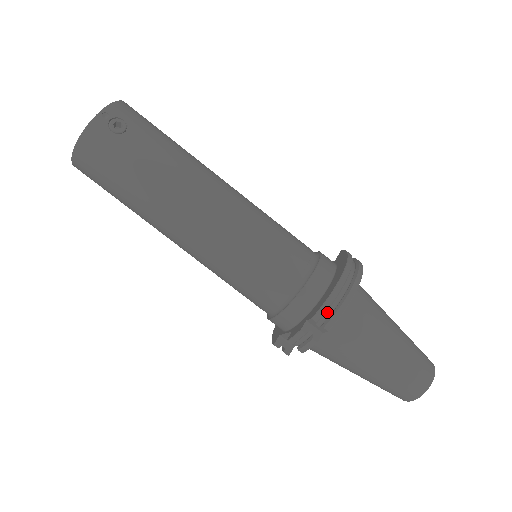
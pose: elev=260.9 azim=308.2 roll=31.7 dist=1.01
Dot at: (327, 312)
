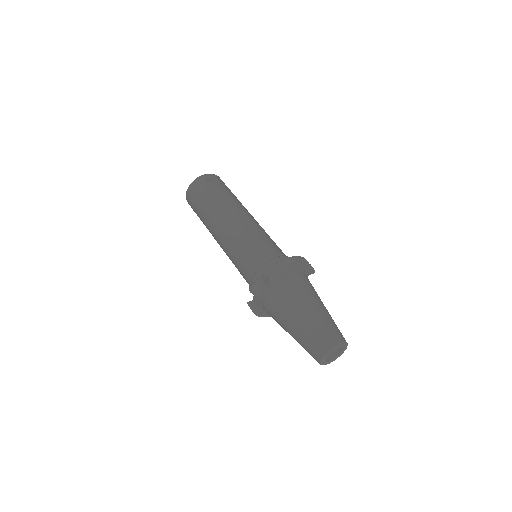
Dot at: (272, 272)
